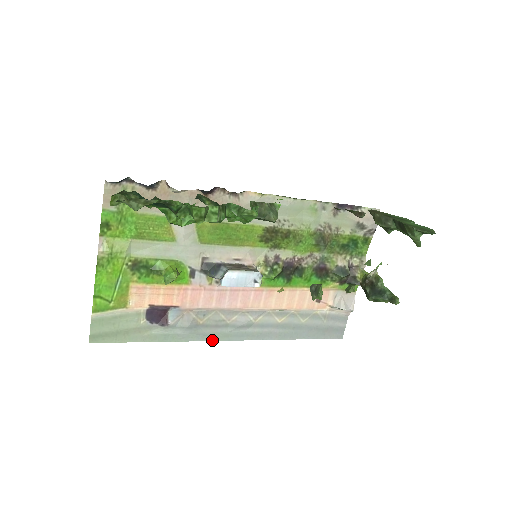
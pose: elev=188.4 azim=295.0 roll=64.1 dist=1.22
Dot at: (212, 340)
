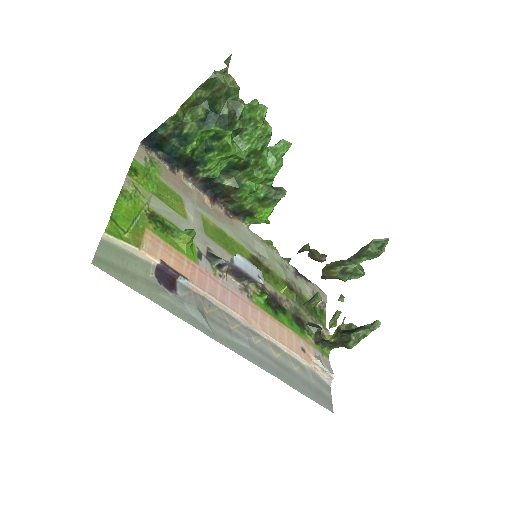
Dot at: (217, 341)
